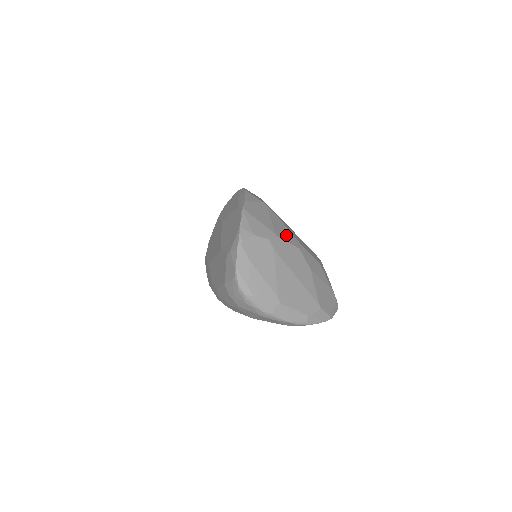
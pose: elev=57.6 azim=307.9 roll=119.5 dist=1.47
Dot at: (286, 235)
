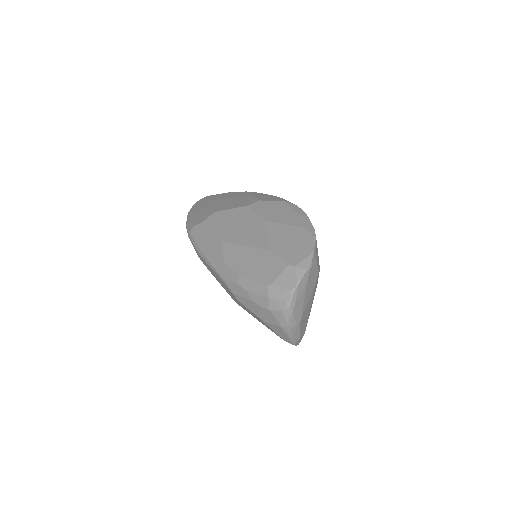
Dot at: occluded
